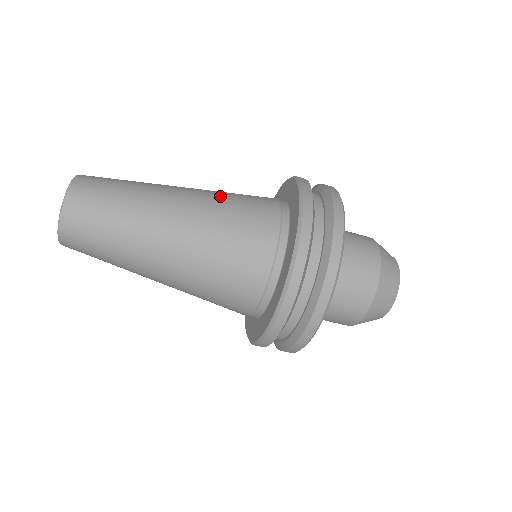
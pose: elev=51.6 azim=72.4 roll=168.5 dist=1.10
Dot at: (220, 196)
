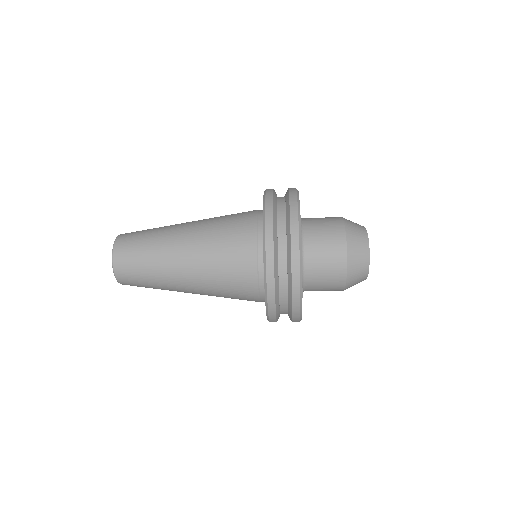
Dot at: (211, 259)
